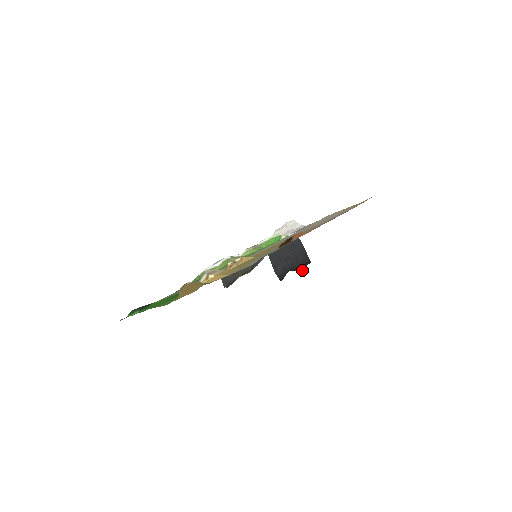
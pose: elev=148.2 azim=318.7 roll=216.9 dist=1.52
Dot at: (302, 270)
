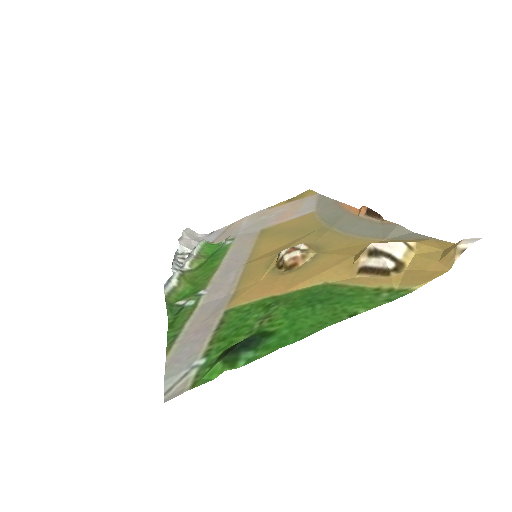
Dot at: occluded
